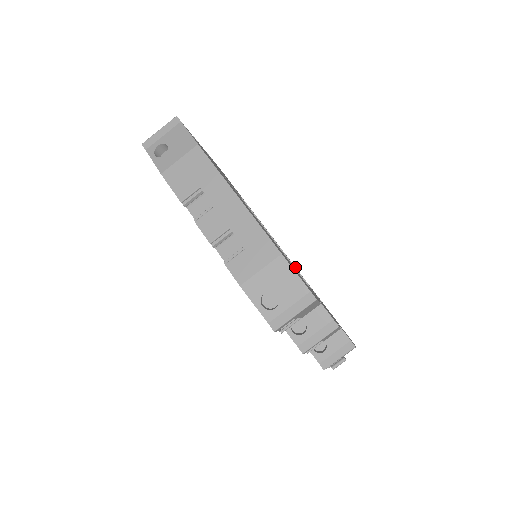
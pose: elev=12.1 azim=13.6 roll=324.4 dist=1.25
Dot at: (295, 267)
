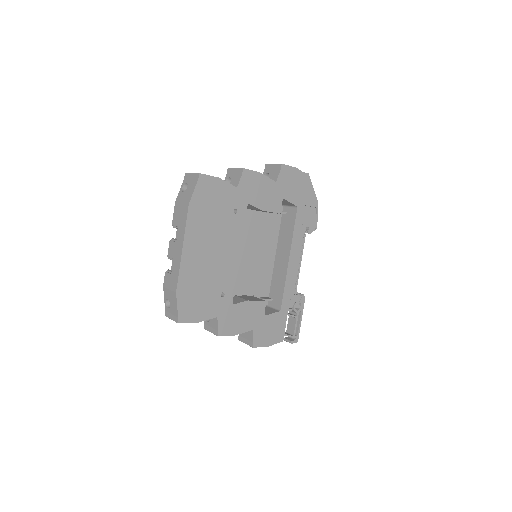
Dot at: (286, 277)
